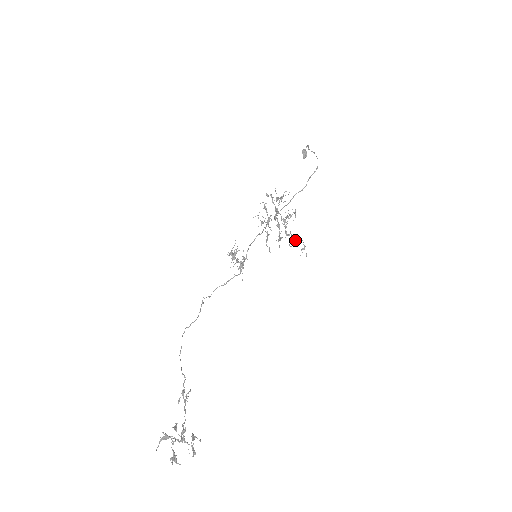
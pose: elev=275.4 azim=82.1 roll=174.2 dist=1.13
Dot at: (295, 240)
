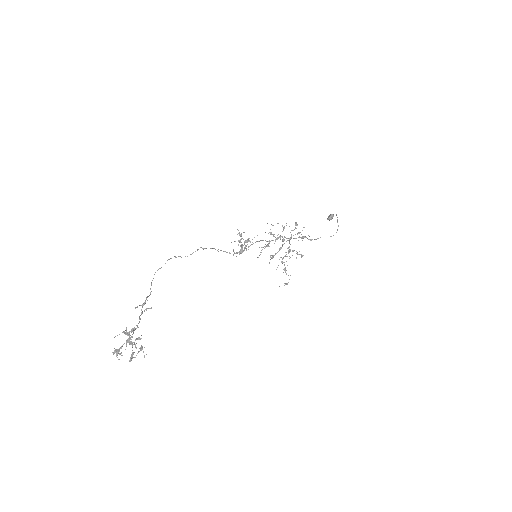
Dot at: (285, 271)
